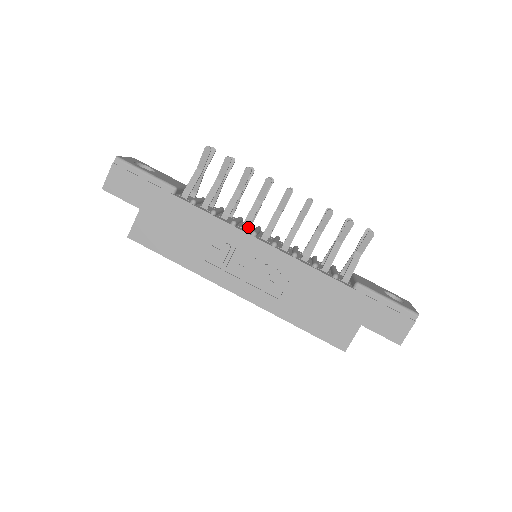
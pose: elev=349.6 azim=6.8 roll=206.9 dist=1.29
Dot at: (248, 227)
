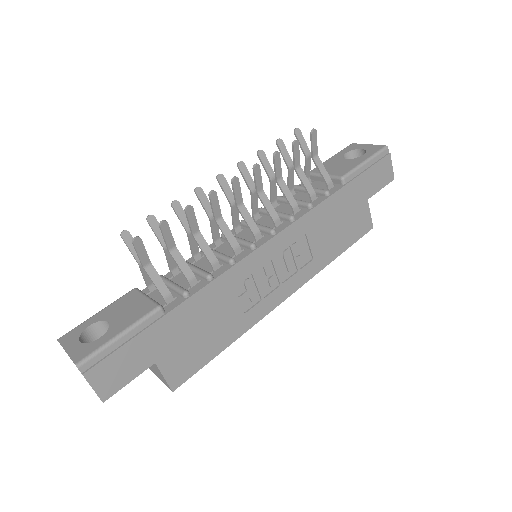
Dot at: (240, 248)
